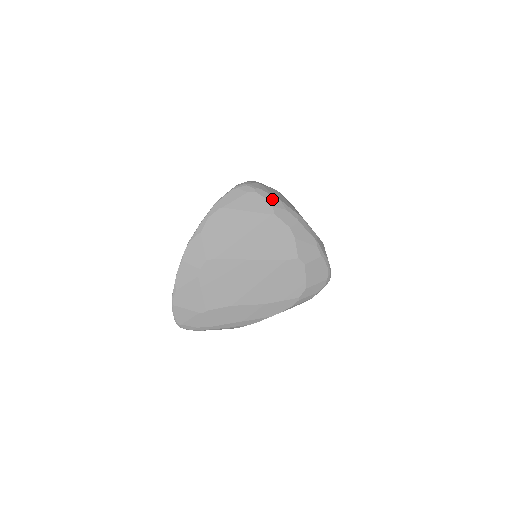
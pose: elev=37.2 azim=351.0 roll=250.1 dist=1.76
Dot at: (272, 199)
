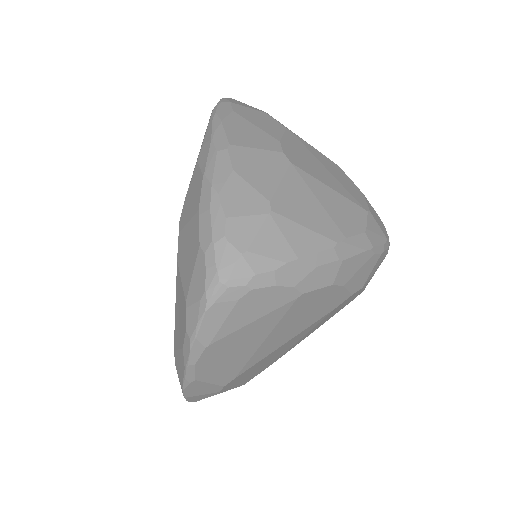
Dot at: (286, 274)
